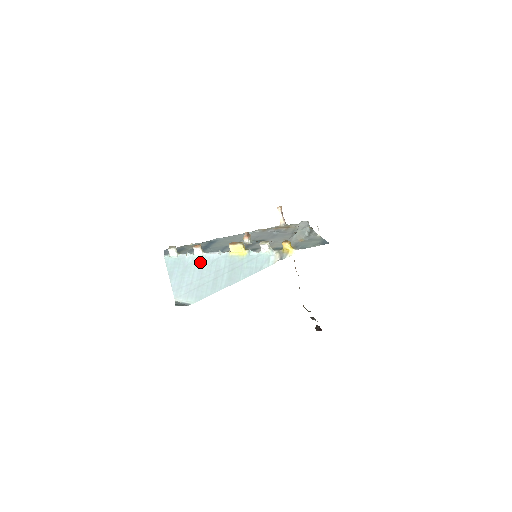
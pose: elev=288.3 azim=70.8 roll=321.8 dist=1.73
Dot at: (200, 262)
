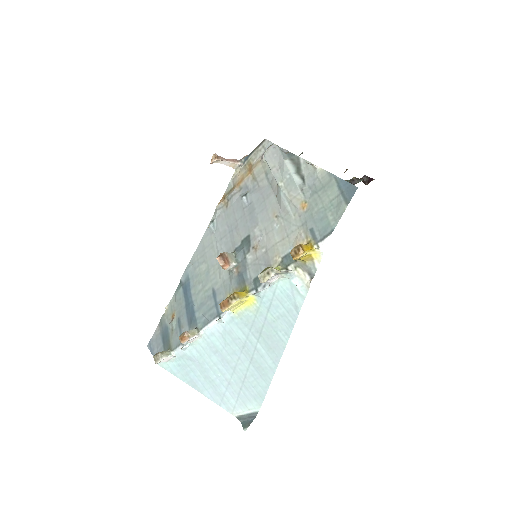
Dot at: (209, 348)
